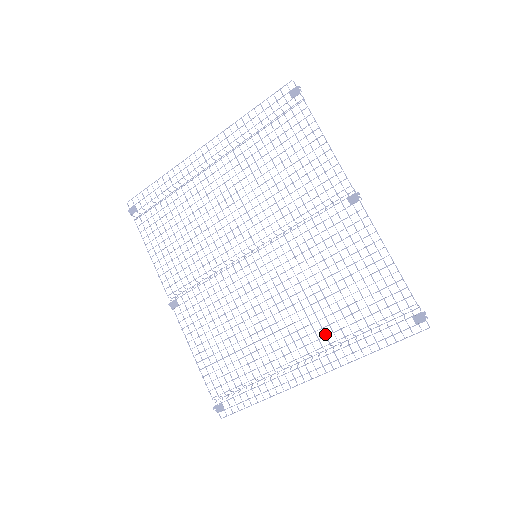
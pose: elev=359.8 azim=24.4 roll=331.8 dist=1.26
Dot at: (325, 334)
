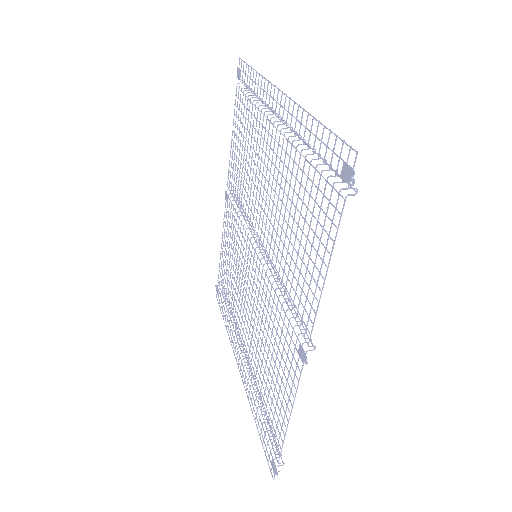
Dot at: (250, 366)
